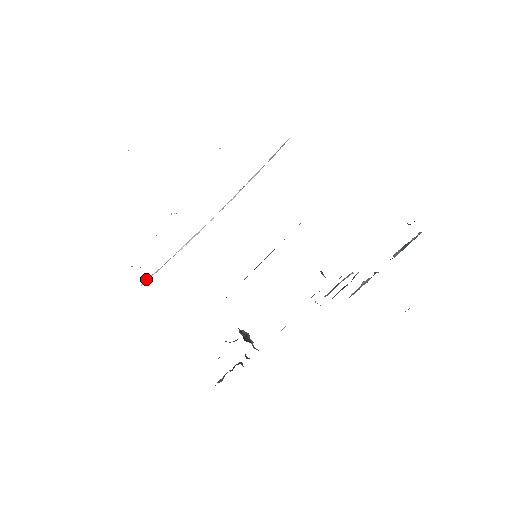
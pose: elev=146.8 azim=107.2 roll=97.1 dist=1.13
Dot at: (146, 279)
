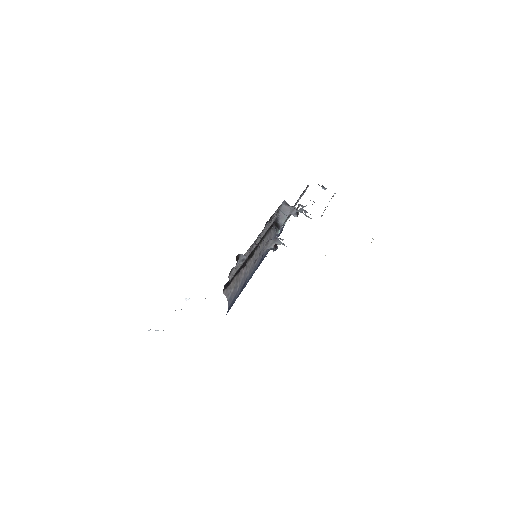
Dot at: occluded
